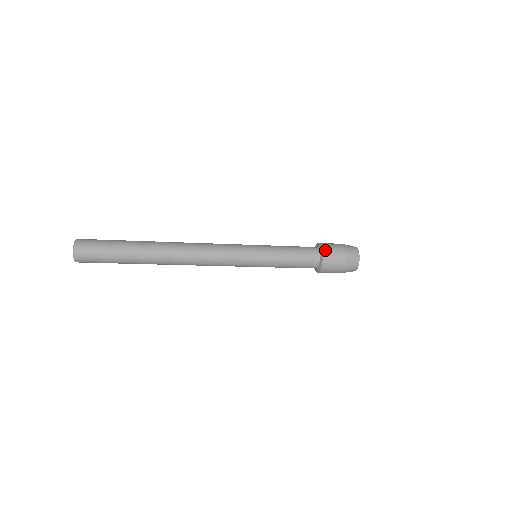
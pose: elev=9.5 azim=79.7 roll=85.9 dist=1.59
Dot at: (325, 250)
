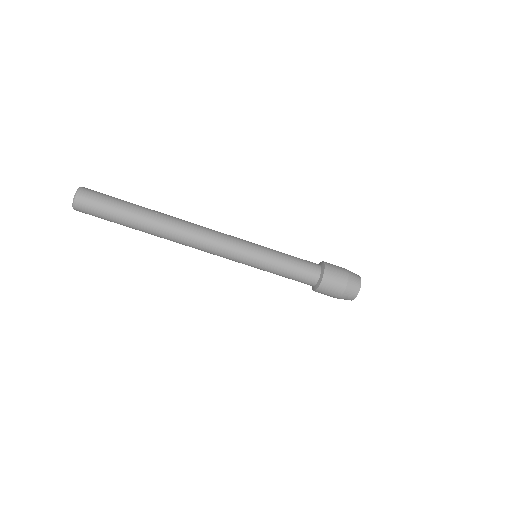
Dot at: (326, 262)
